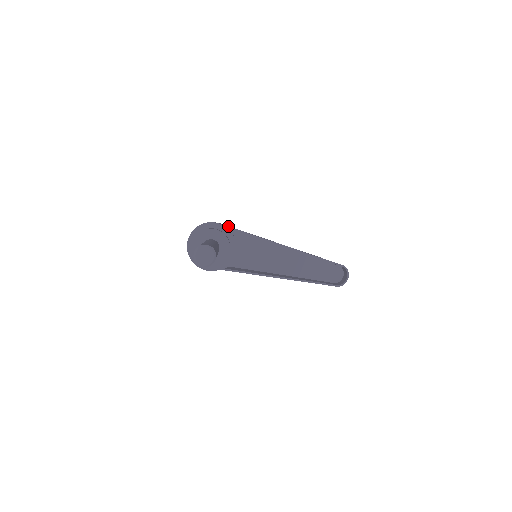
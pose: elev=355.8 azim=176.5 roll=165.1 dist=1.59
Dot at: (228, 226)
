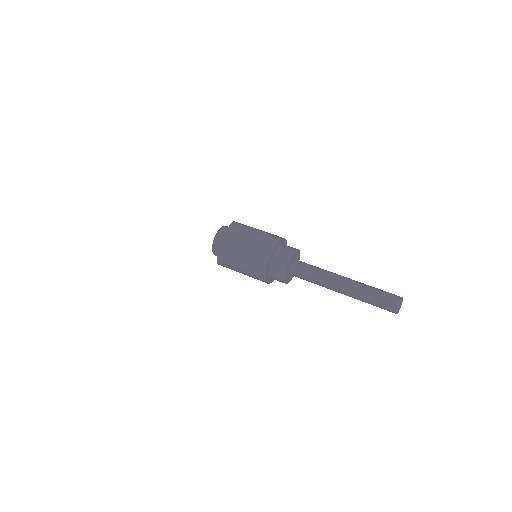
Dot at: occluded
